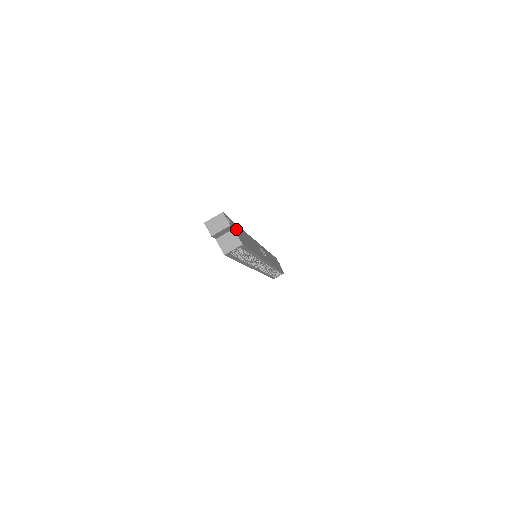
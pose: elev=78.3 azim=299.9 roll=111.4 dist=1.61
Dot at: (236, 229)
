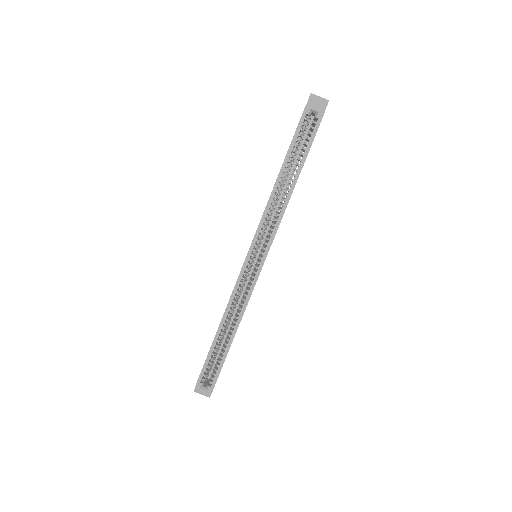
Dot at: occluded
